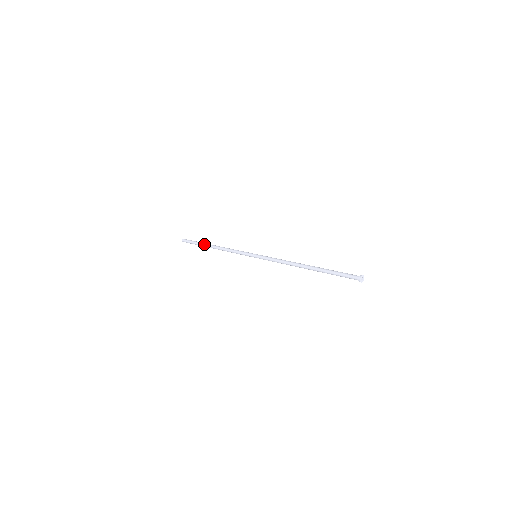
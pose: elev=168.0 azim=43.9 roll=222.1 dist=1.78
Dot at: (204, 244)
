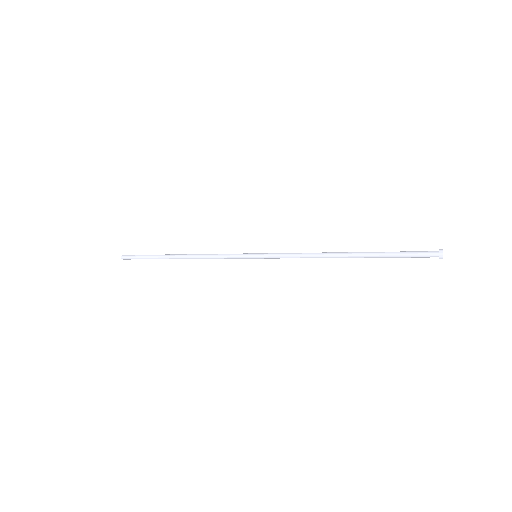
Dot at: (162, 256)
